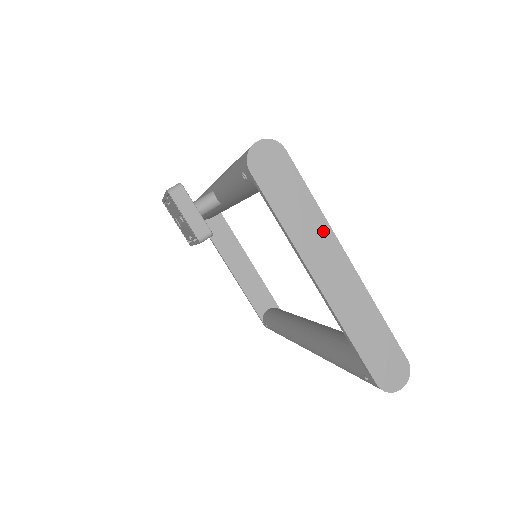
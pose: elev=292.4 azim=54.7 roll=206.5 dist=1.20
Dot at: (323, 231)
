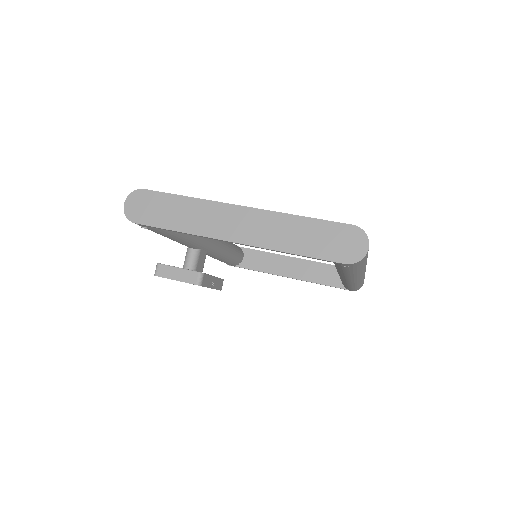
Dot at: (209, 208)
